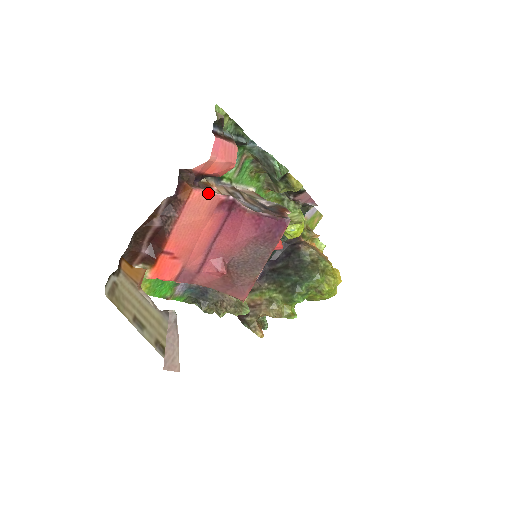
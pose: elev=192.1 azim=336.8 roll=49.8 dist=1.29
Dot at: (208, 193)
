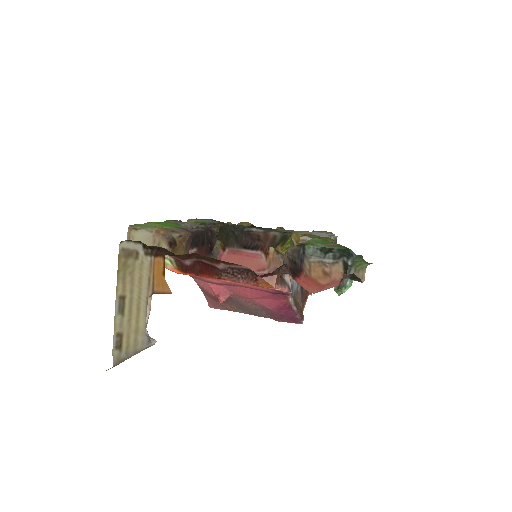
Dot at: (281, 290)
